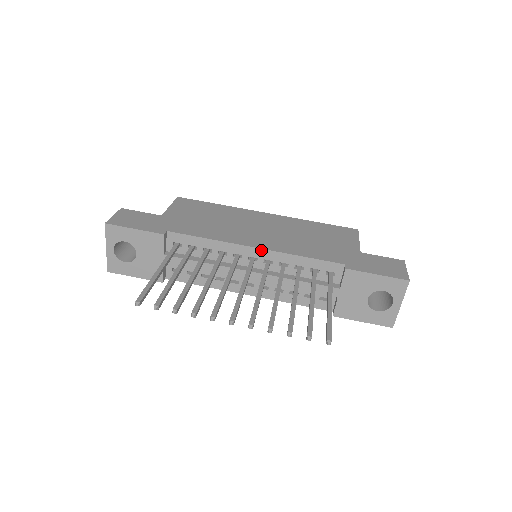
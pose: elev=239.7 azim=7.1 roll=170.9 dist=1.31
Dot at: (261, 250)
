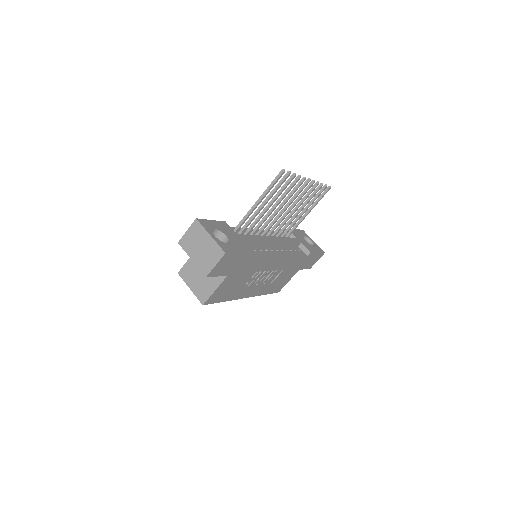
Dot at: occluded
